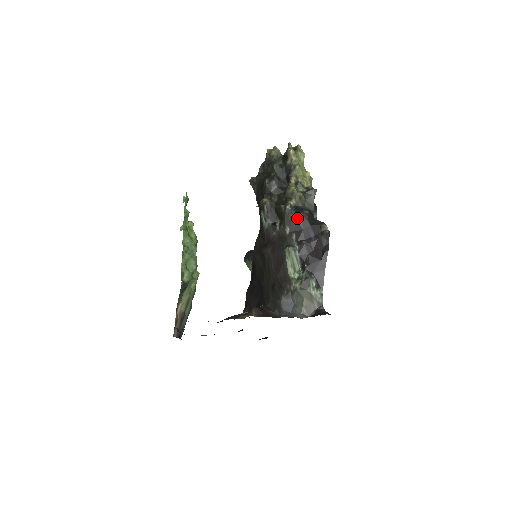
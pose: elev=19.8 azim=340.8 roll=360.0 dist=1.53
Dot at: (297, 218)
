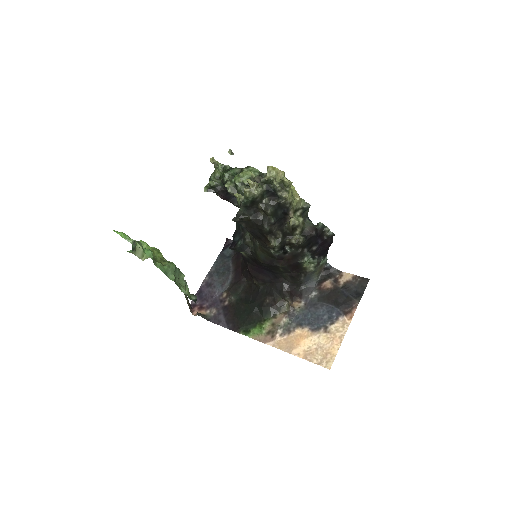
Dot at: (308, 242)
